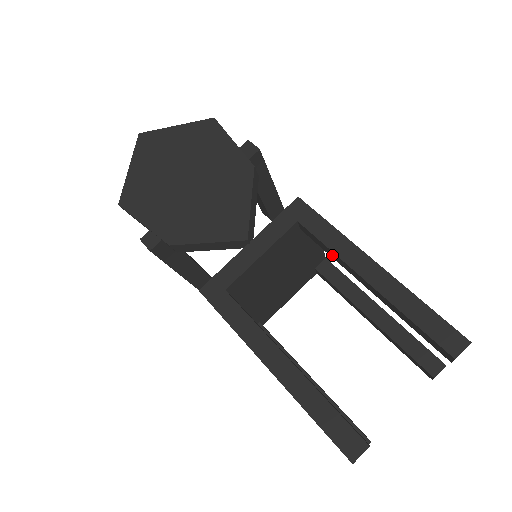
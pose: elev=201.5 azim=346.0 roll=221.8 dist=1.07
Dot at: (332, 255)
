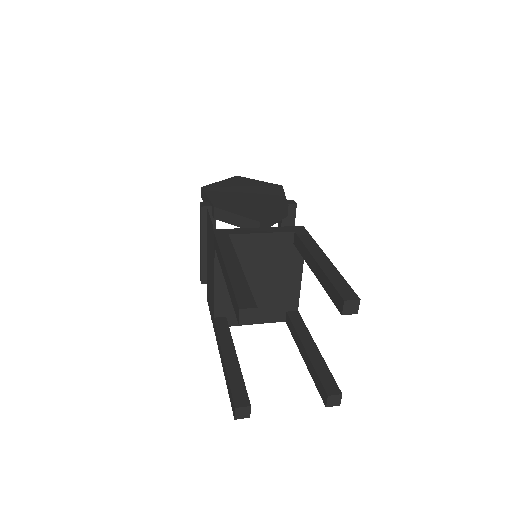
Dot at: (304, 253)
